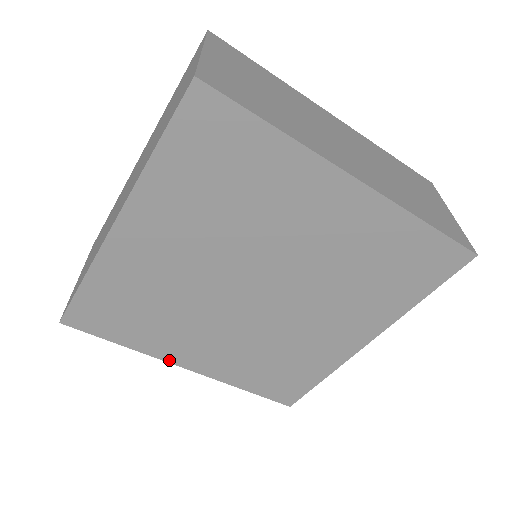
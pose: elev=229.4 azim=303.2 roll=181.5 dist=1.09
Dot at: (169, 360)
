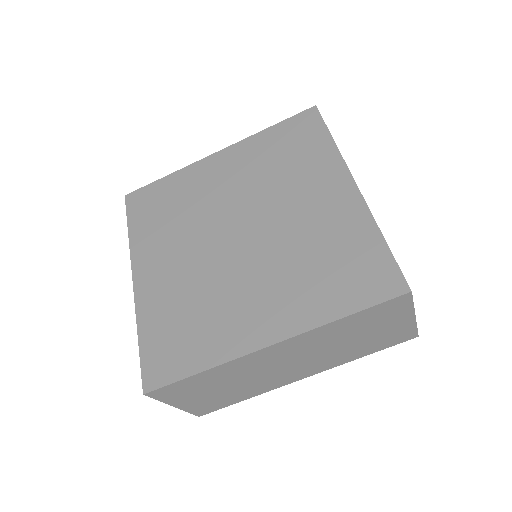
Dot at: (247, 350)
